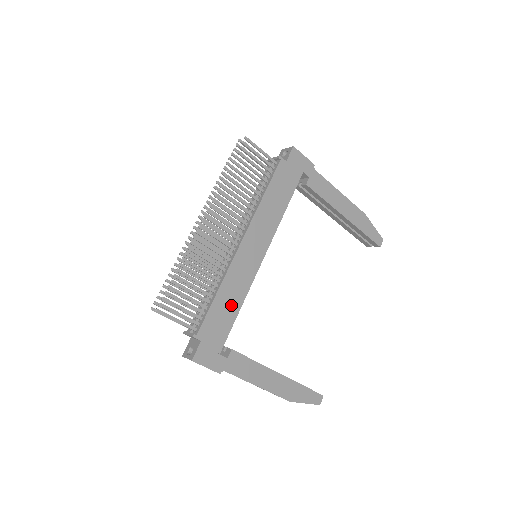
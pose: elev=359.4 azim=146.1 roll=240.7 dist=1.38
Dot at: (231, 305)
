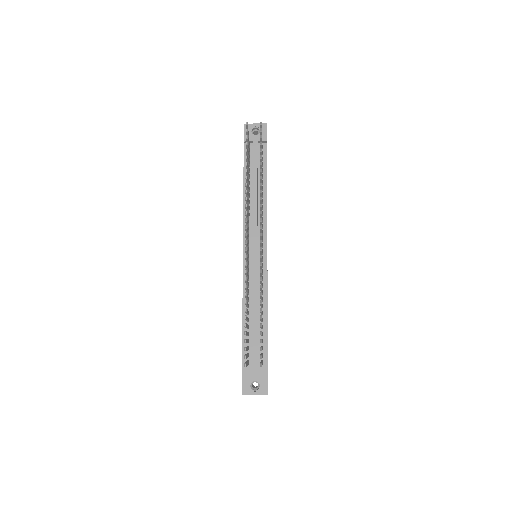
Dot at: occluded
